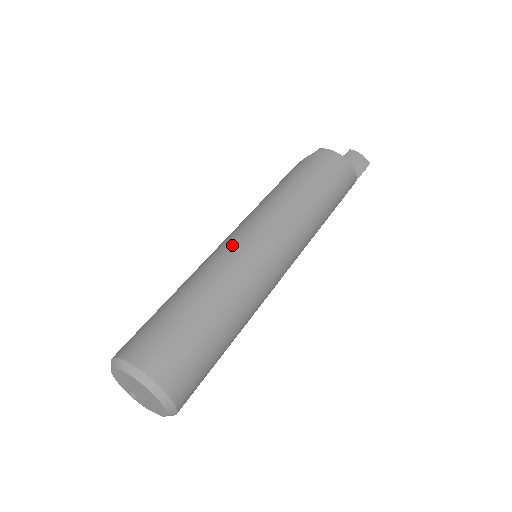
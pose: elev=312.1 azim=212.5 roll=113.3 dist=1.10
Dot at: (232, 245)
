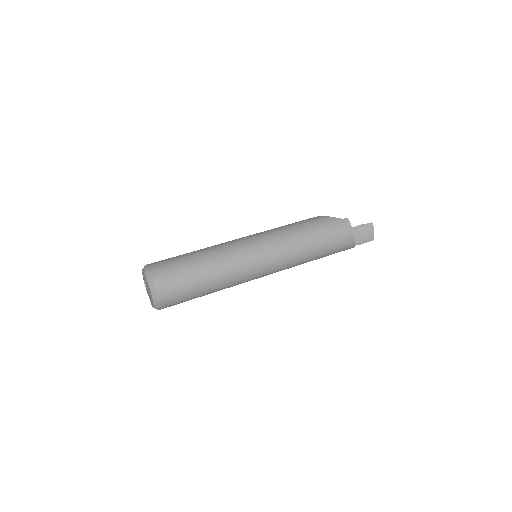
Dot at: (245, 251)
